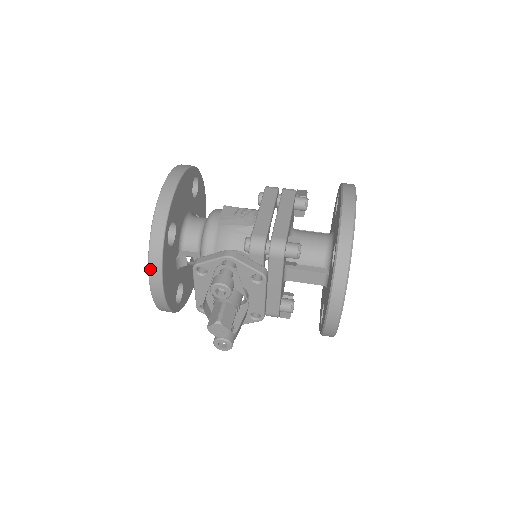
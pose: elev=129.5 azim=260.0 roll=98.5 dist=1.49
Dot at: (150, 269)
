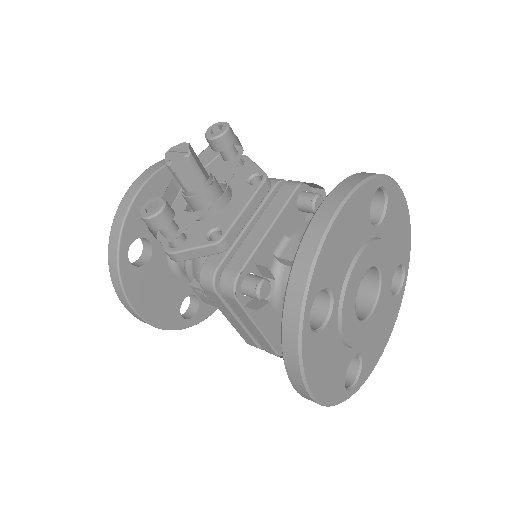
Dot at: (158, 163)
